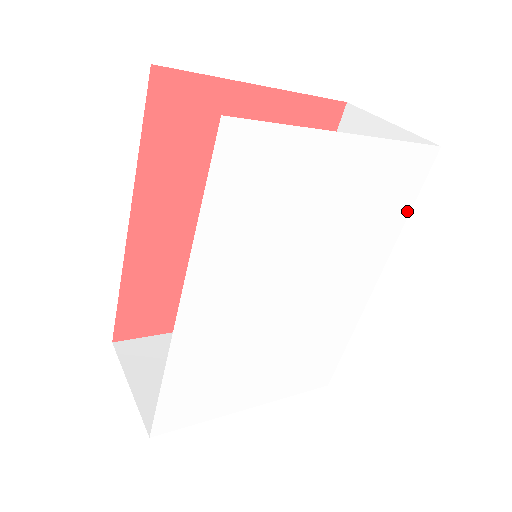
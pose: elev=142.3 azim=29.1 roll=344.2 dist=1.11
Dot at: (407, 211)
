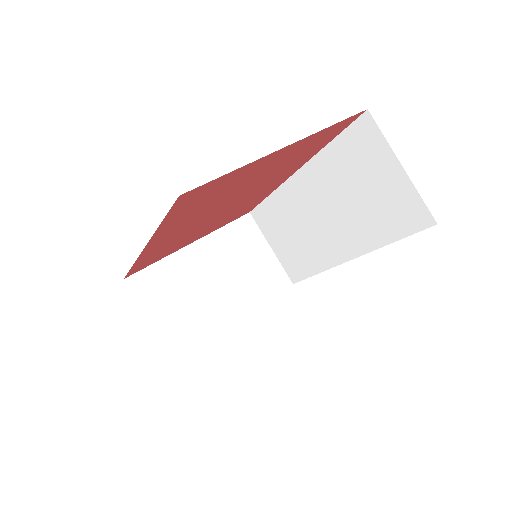
Dot at: occluded
